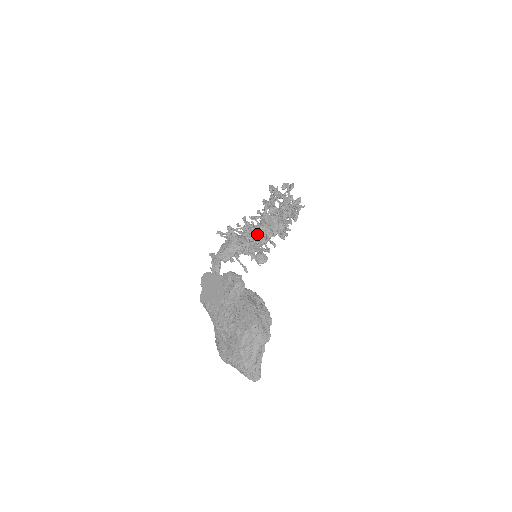
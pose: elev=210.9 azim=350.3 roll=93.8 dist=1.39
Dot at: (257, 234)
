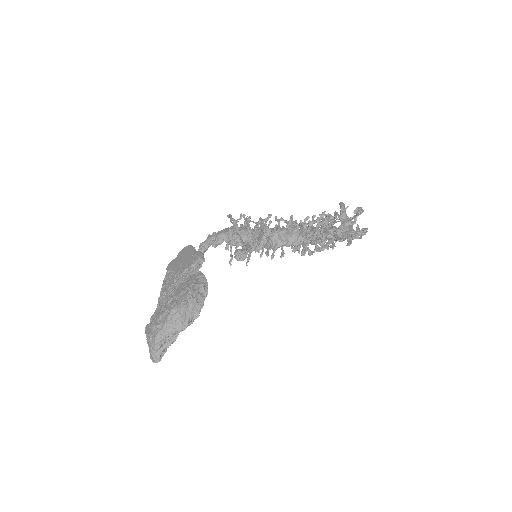
Dot at: (269, 235)
